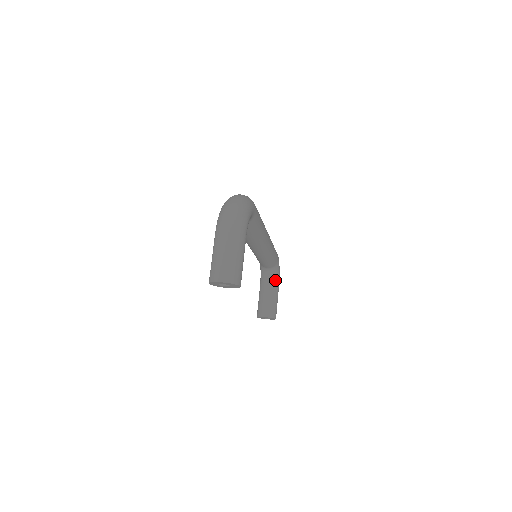
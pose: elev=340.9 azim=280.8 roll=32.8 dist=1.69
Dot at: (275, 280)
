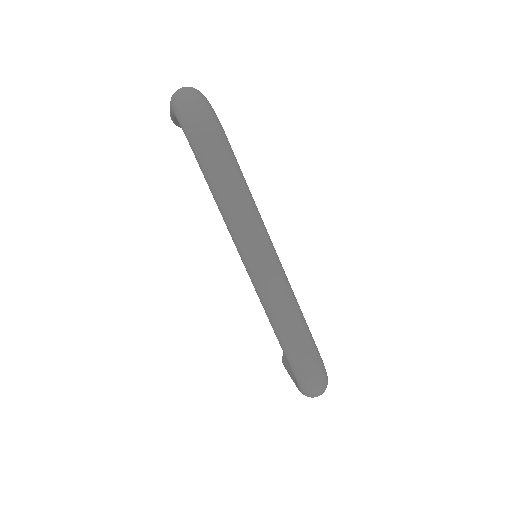
Dot at: occluded
